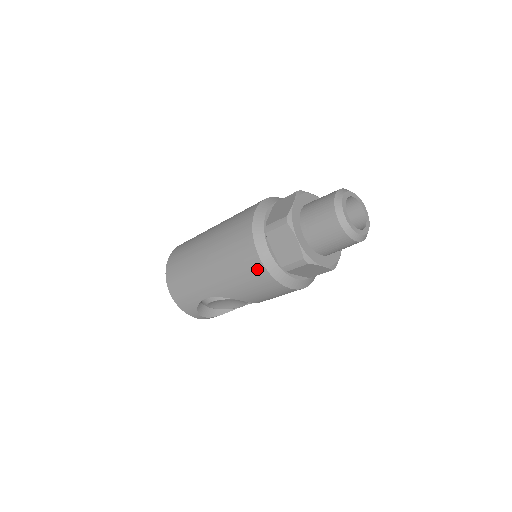
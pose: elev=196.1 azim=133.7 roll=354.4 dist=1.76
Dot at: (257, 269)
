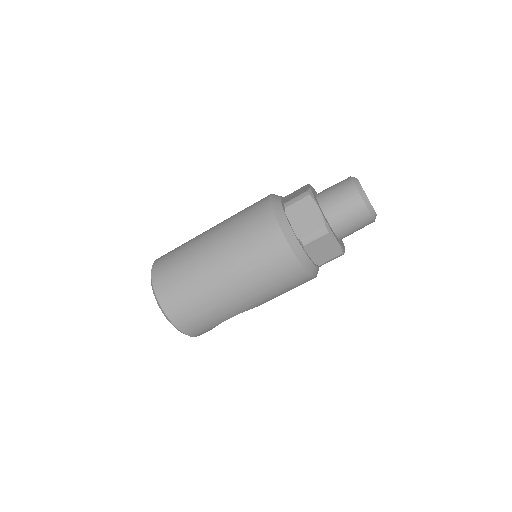
Dot at: (301, 278)
